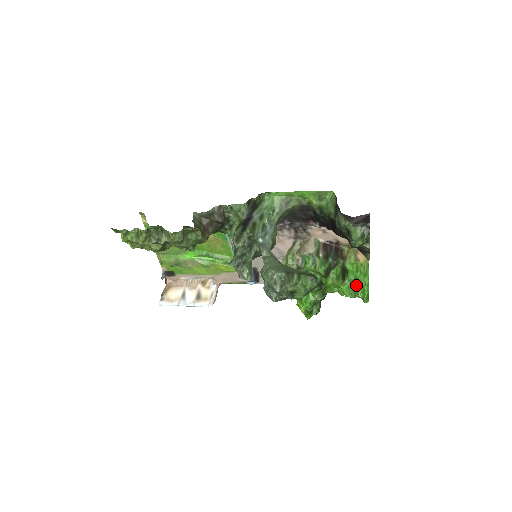
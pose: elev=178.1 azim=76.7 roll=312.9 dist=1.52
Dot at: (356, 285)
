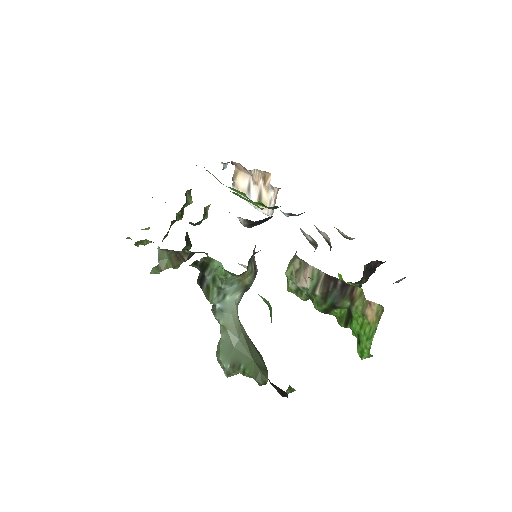
Dot at: (357, 341)
